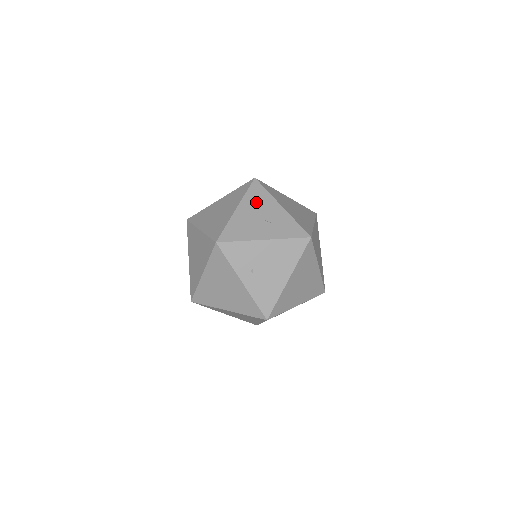
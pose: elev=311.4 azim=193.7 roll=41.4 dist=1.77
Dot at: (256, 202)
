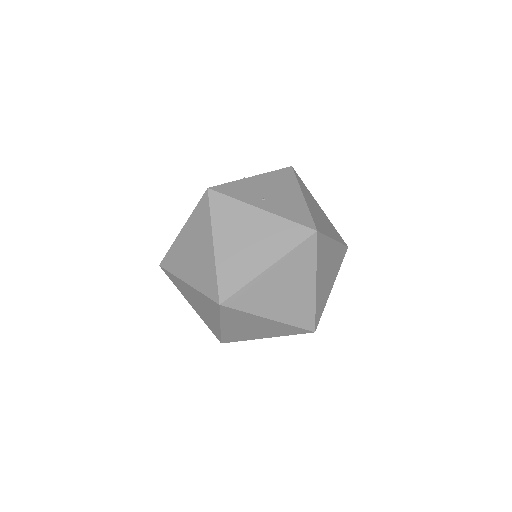
Dot at: occluded
